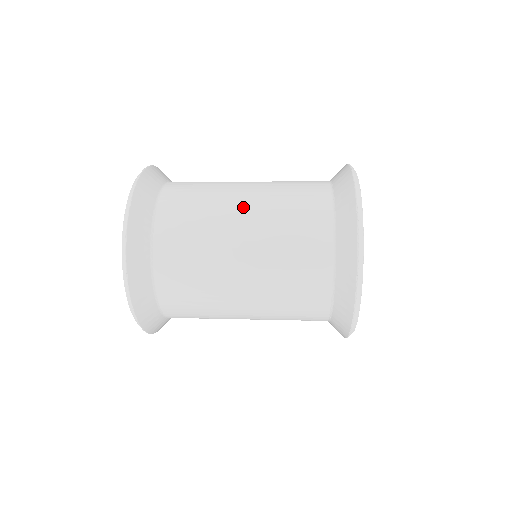
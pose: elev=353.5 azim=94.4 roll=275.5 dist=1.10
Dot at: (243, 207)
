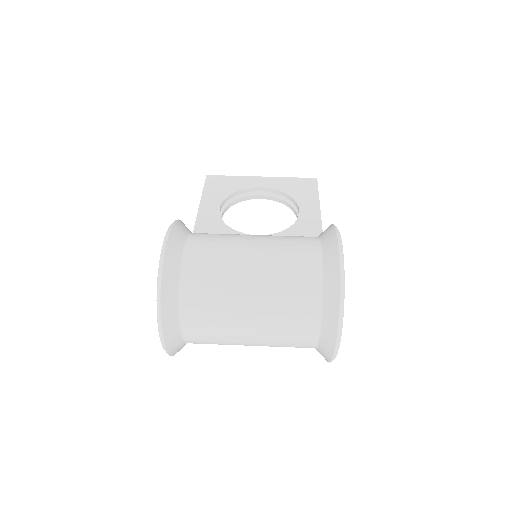
Dot at: (250, 292)
